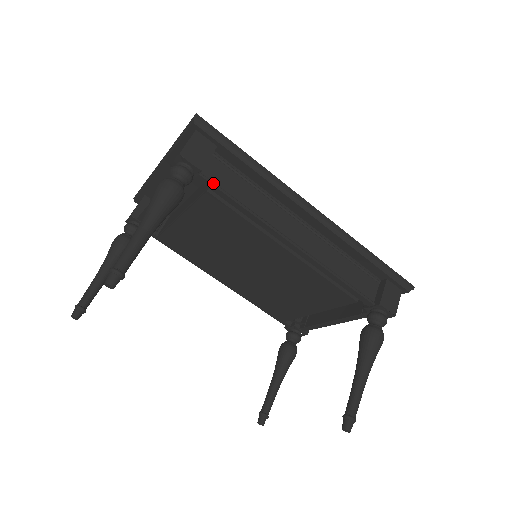
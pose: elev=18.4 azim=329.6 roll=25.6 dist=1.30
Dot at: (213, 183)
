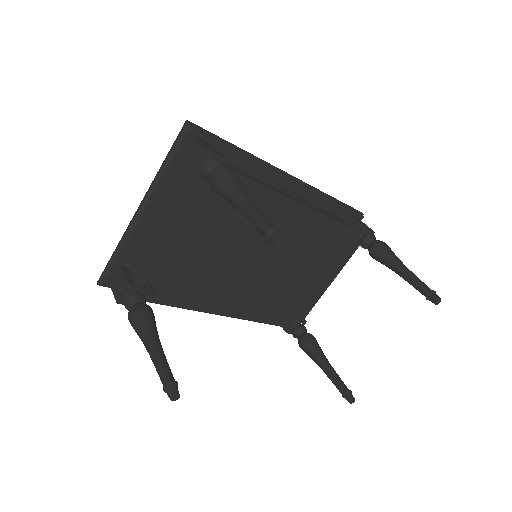
Dot at: (234, 171)
